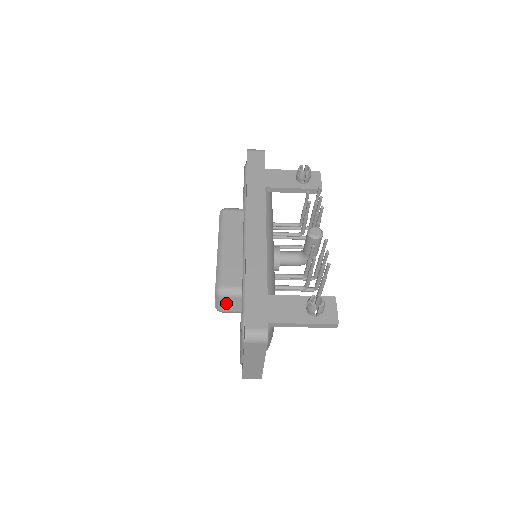
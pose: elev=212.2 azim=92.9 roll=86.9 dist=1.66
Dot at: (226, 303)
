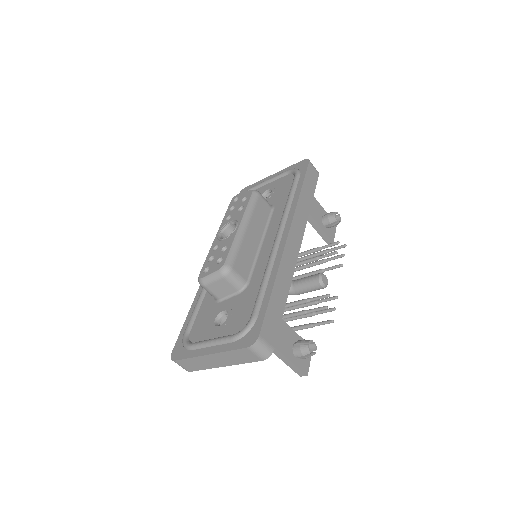
Dot at: (219, 284)
